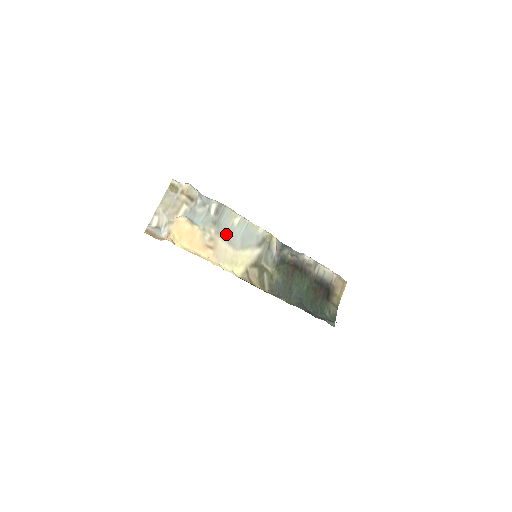
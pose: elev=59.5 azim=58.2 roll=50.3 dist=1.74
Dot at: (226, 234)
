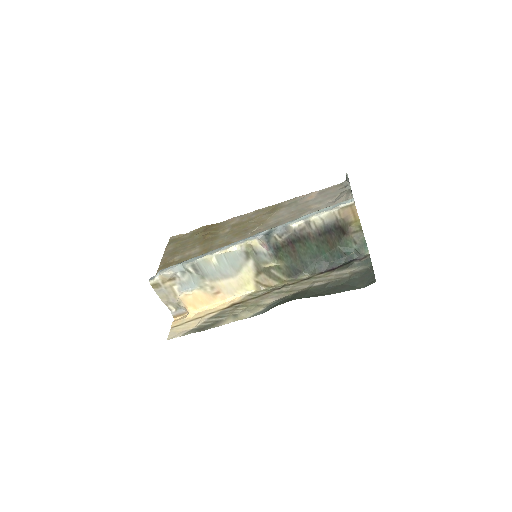
Dot at: (218, 275)
